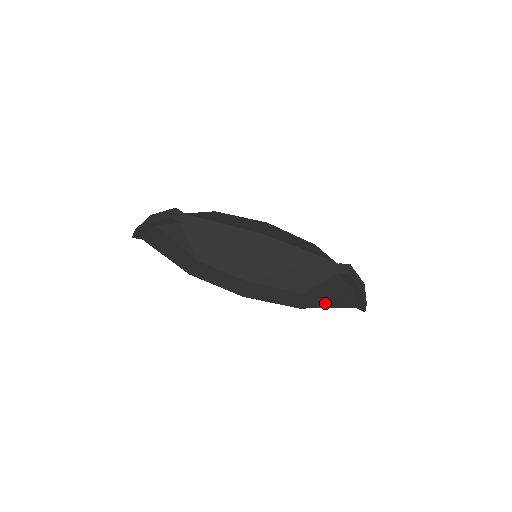
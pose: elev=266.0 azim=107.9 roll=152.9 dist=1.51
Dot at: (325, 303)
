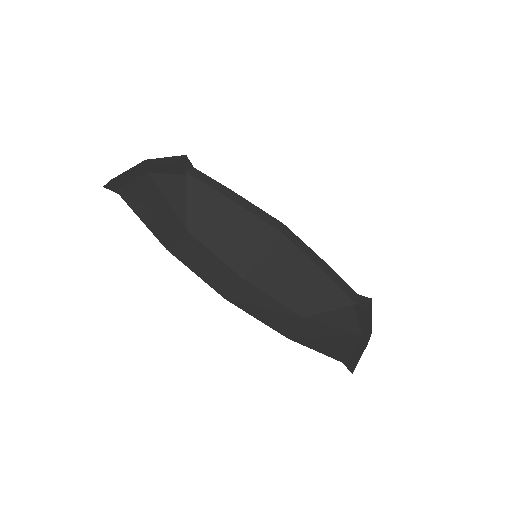
Dot at: (319, 342)
